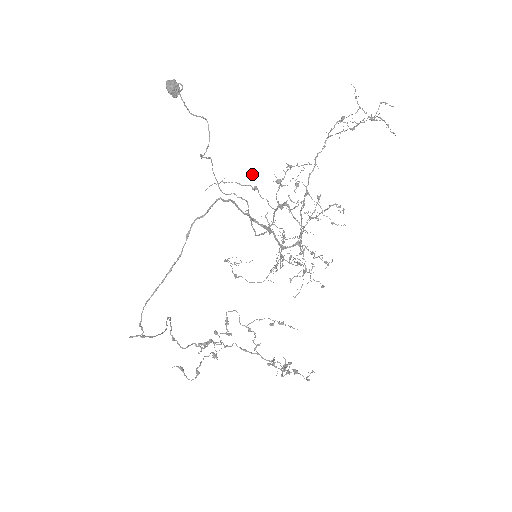
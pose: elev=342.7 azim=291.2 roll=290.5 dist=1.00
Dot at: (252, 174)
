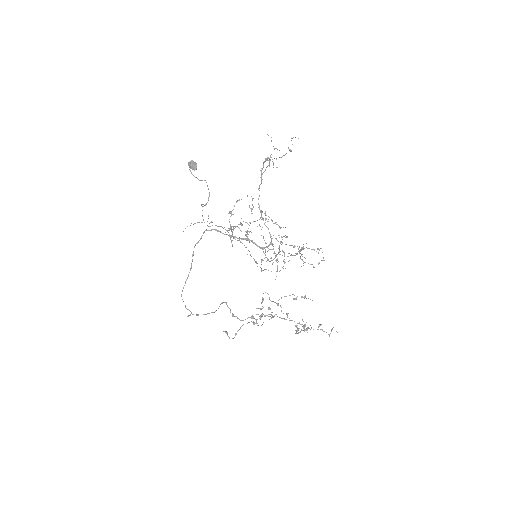
Dot at: occluded
